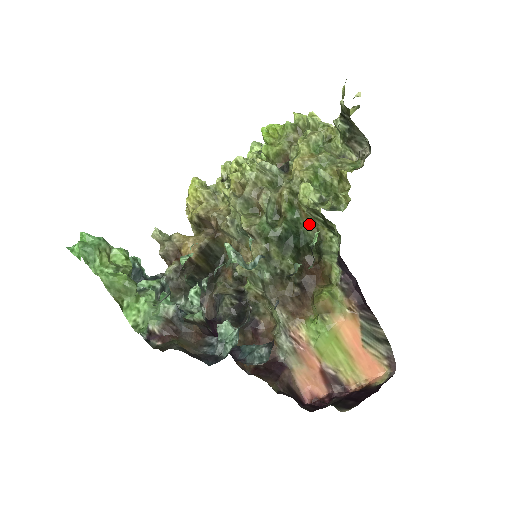
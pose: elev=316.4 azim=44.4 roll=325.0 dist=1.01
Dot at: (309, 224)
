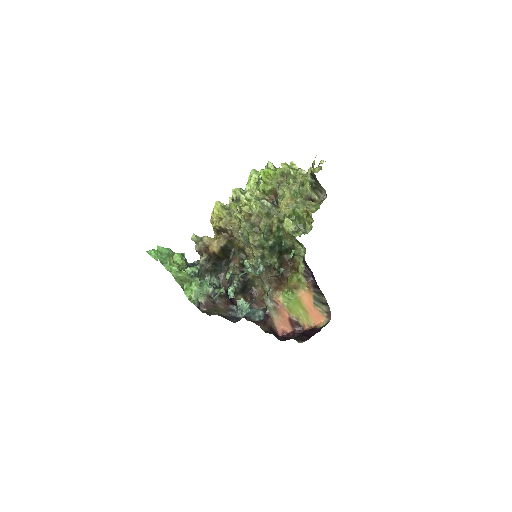
Dot at: (288, 239)
